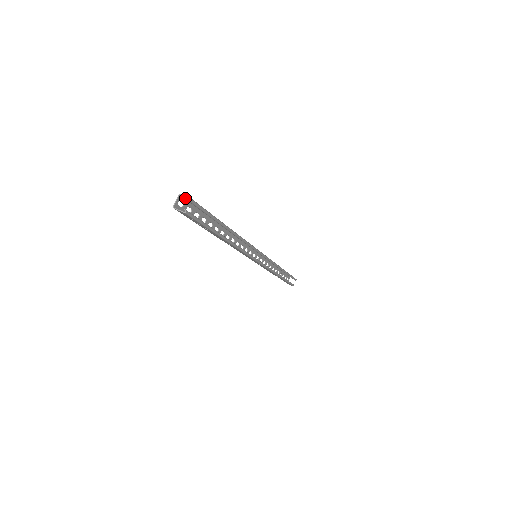
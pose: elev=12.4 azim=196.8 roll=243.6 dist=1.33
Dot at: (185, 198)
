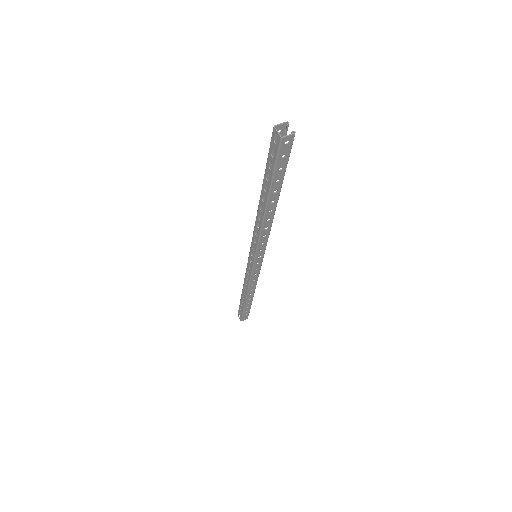
Dot at: (274, 133)
